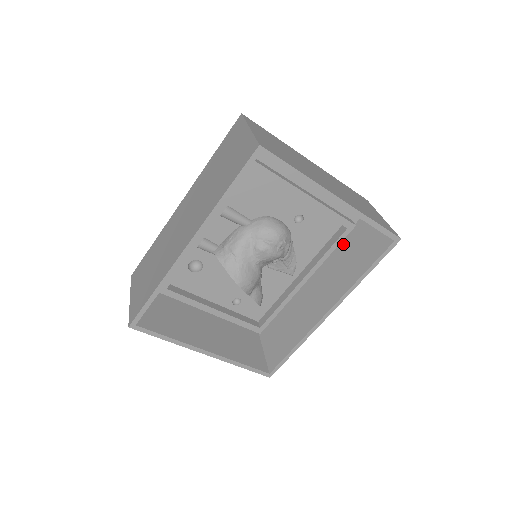
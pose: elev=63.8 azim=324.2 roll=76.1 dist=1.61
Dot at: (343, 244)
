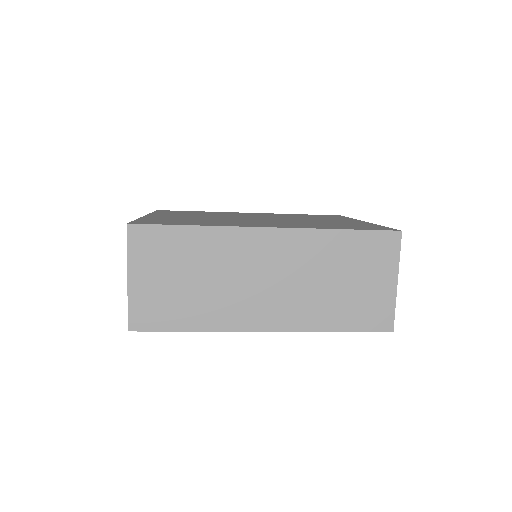
Dot at: occluded
